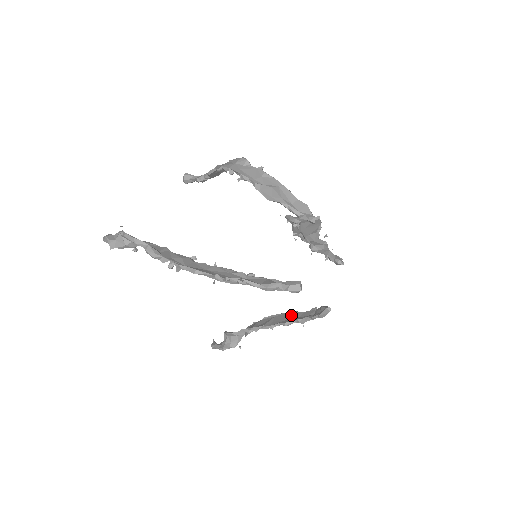
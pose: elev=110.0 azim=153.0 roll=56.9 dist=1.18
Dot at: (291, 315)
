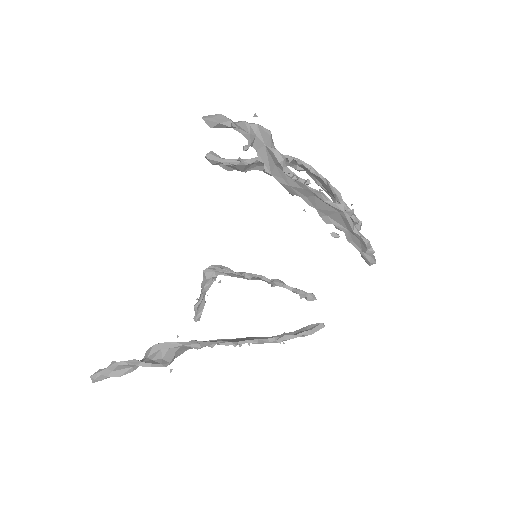
Dot at: (254, 338)
